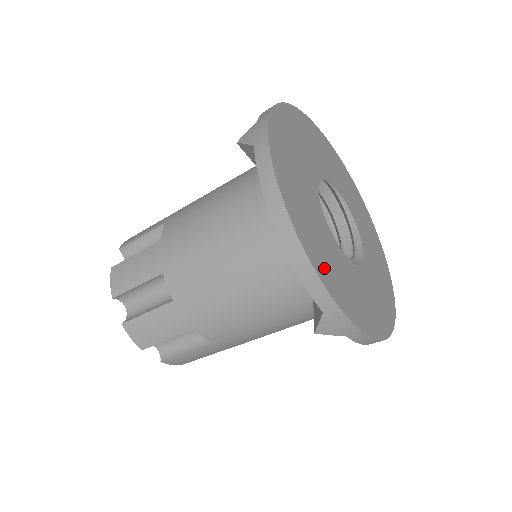
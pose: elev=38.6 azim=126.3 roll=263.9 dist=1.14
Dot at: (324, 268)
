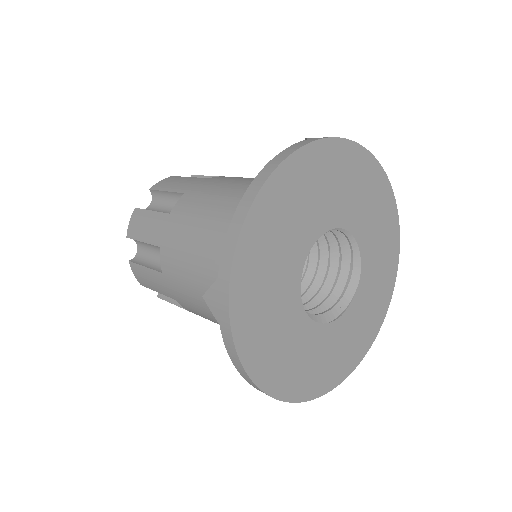
Dot at: (302, 383)
